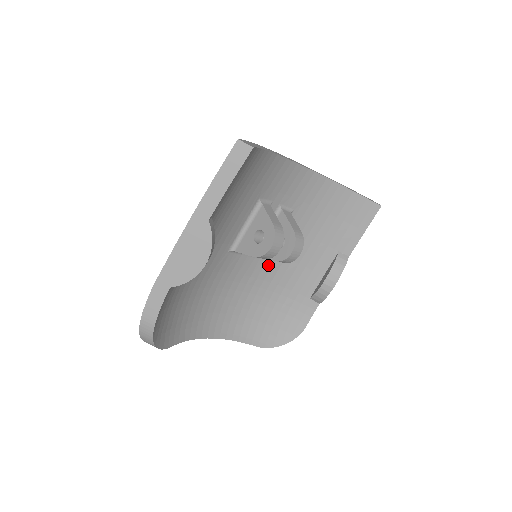
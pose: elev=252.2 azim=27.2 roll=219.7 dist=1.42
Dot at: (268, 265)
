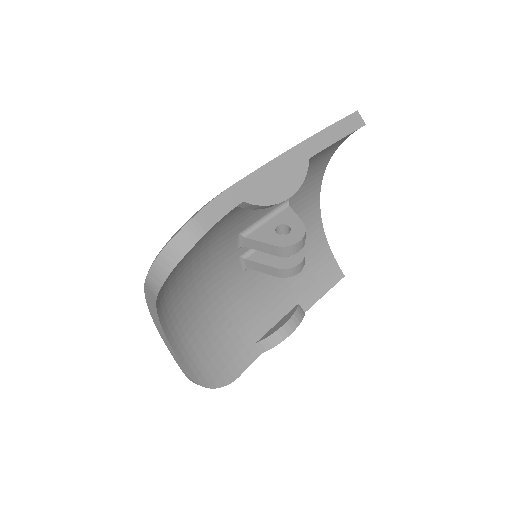
Dot at: (242, 282)
